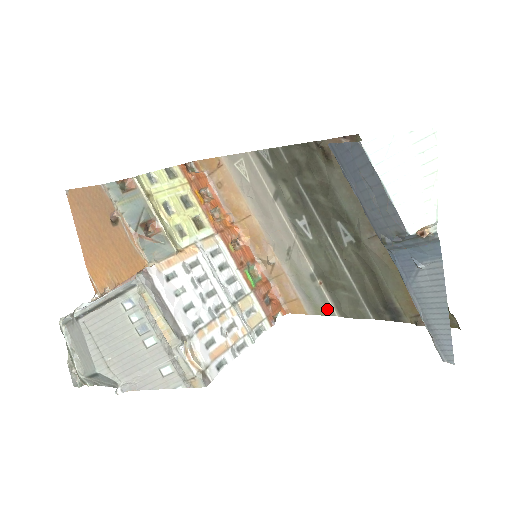
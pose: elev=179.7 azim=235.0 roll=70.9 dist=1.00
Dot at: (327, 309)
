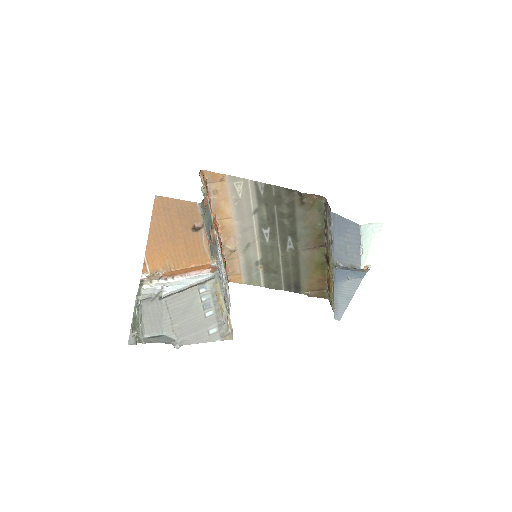
Dot at: (258, 282)
